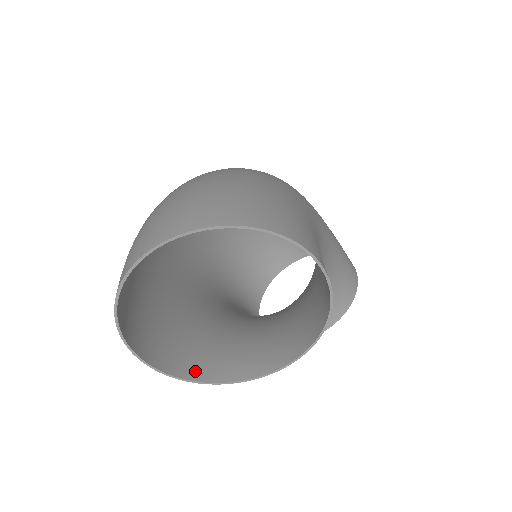
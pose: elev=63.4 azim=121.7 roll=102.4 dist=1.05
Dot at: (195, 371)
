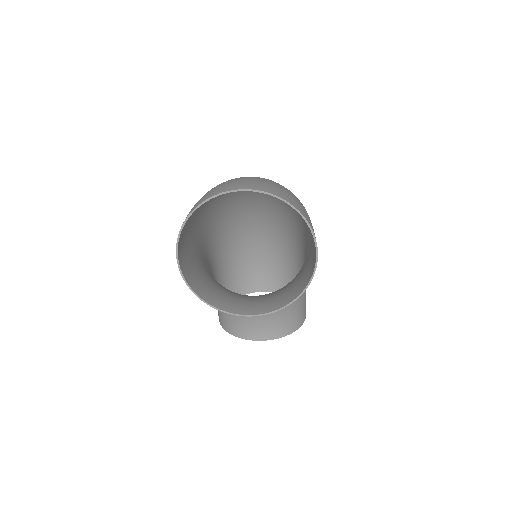
Dot at: (198, 290)
